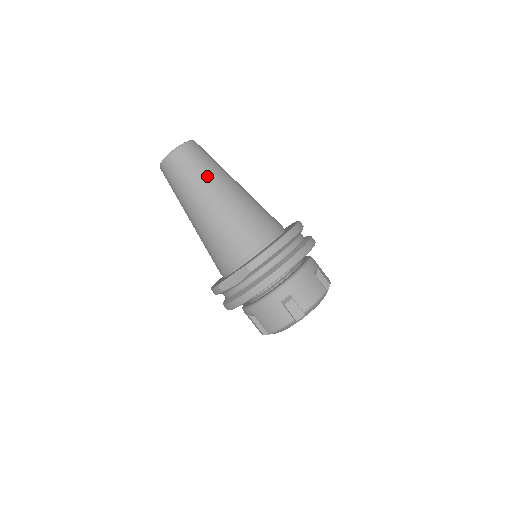
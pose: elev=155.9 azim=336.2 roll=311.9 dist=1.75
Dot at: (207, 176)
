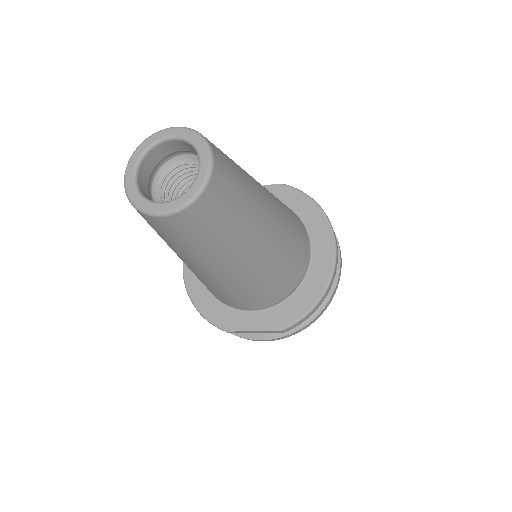
Dot at: (243, 231)
